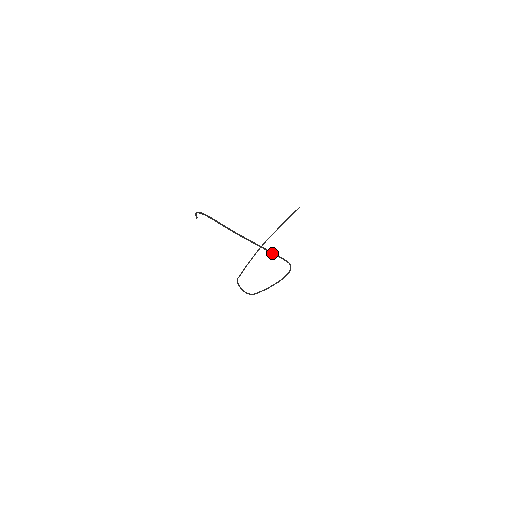
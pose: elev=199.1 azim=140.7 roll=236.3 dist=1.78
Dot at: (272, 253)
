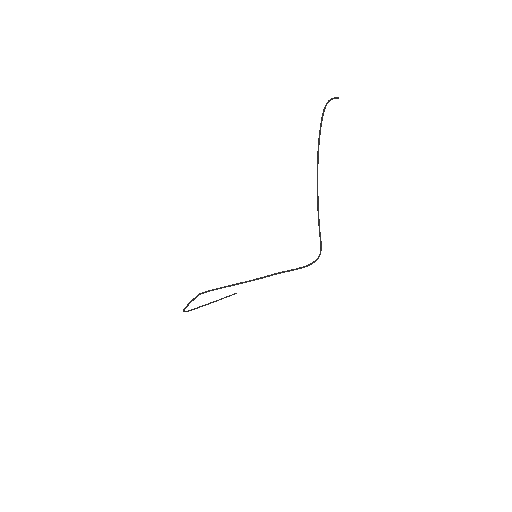
Dot at: (319, 221)
